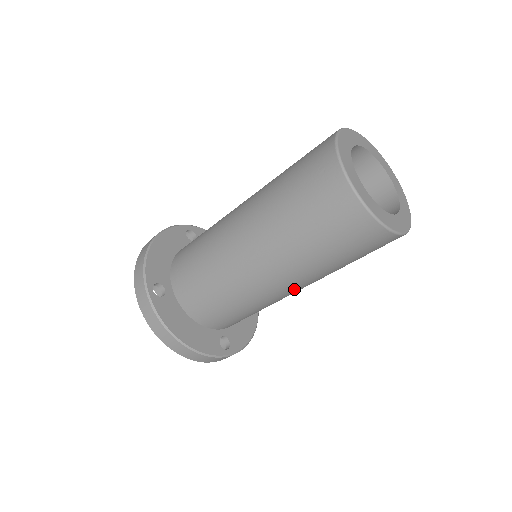
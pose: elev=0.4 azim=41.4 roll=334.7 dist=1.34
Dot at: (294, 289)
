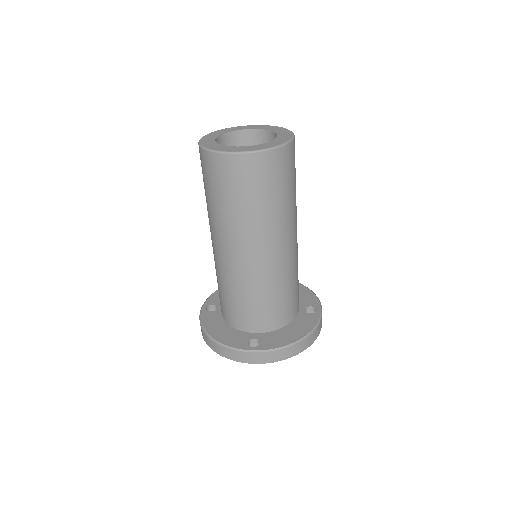
Dot at: (244, 253)
